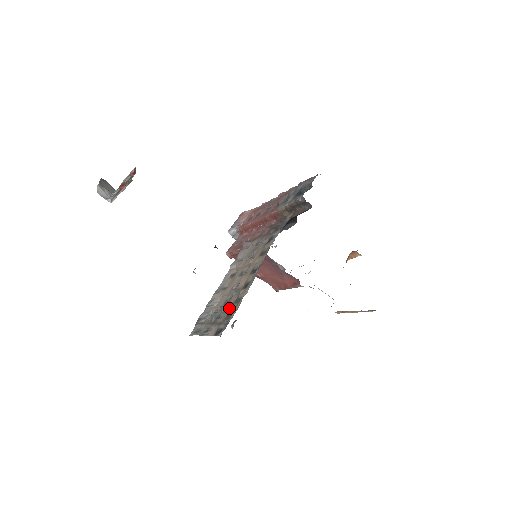
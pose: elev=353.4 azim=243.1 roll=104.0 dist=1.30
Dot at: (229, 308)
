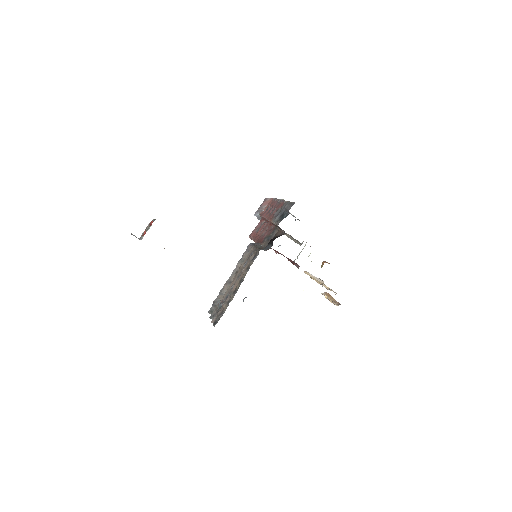
Dot at: (224, 306)
